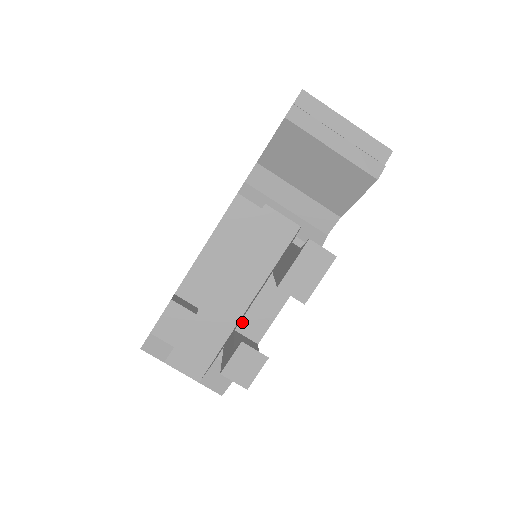
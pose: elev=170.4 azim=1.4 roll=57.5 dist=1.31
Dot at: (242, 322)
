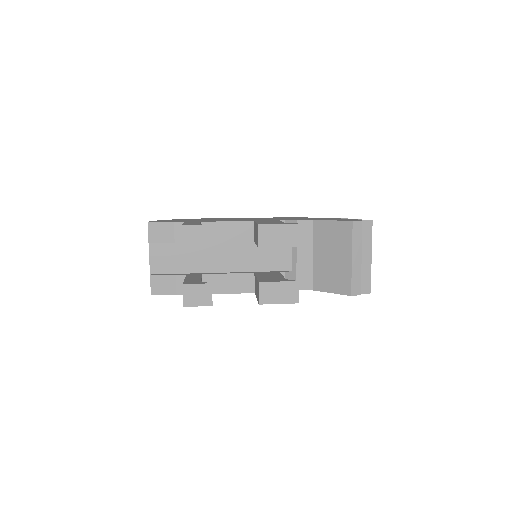
Dot at: (211, 275)
